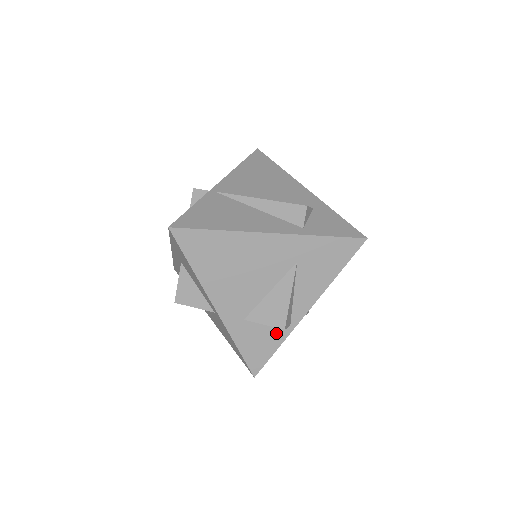
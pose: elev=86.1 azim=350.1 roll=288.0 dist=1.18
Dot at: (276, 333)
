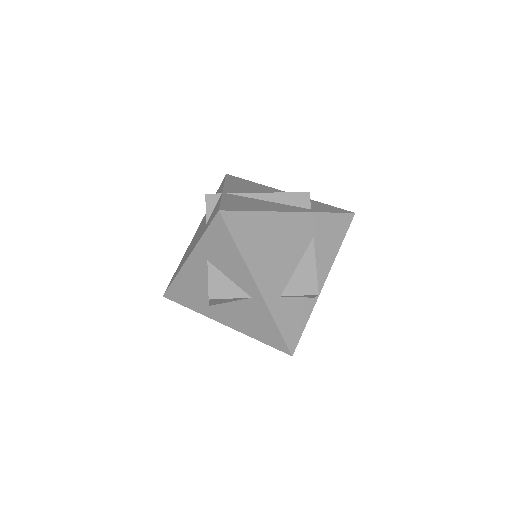
Dot at: (305, 306)
